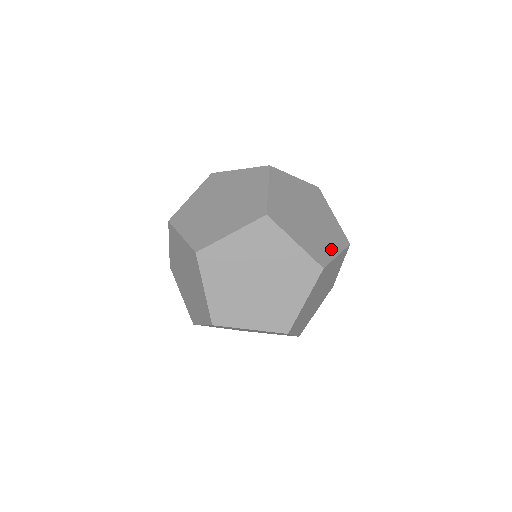
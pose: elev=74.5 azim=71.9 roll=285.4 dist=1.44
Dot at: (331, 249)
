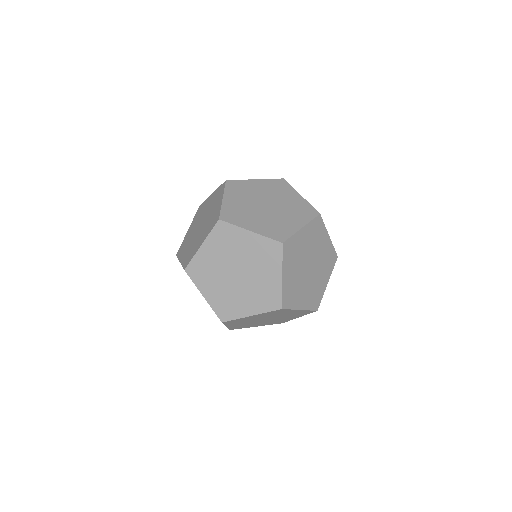
Dot at: occluded
